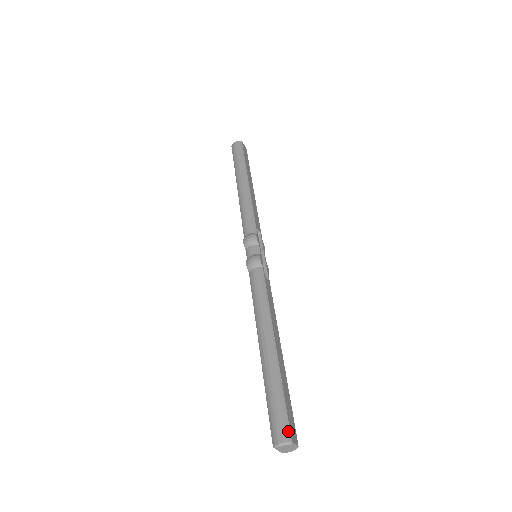
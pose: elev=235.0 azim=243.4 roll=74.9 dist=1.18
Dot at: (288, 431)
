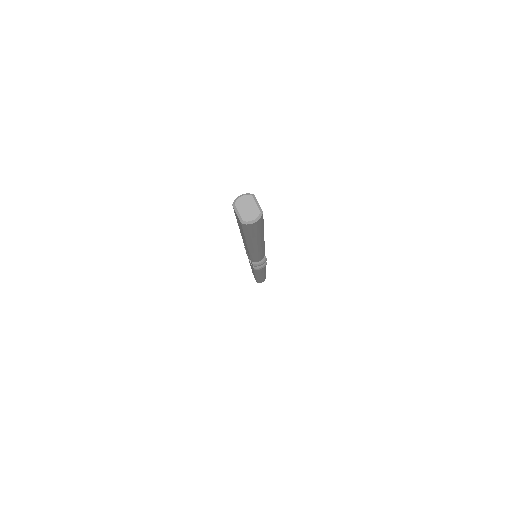
Dot at: occluded
